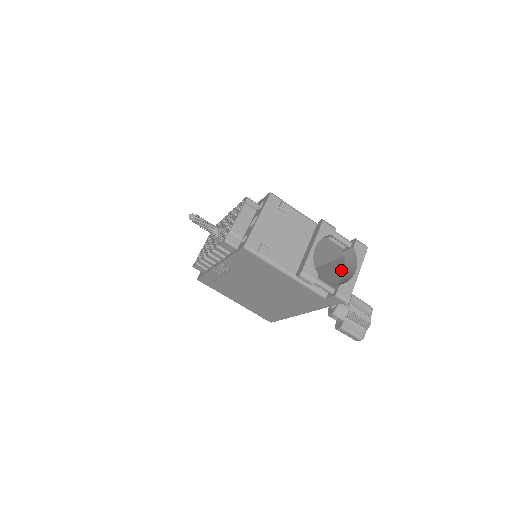
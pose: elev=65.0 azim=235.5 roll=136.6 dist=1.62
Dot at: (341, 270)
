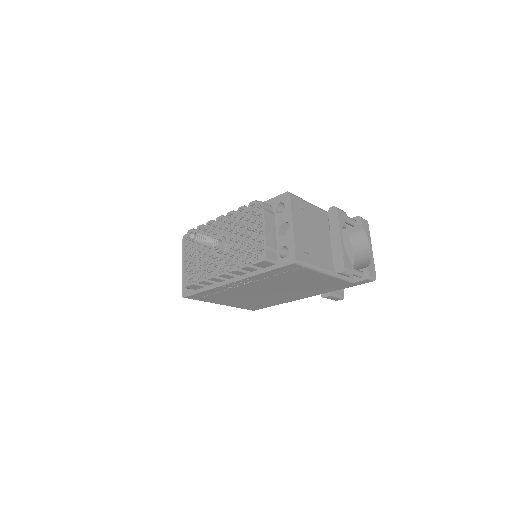
Dot at: occluded
